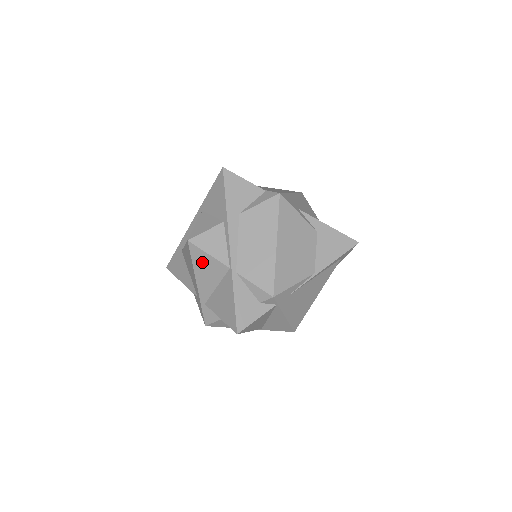
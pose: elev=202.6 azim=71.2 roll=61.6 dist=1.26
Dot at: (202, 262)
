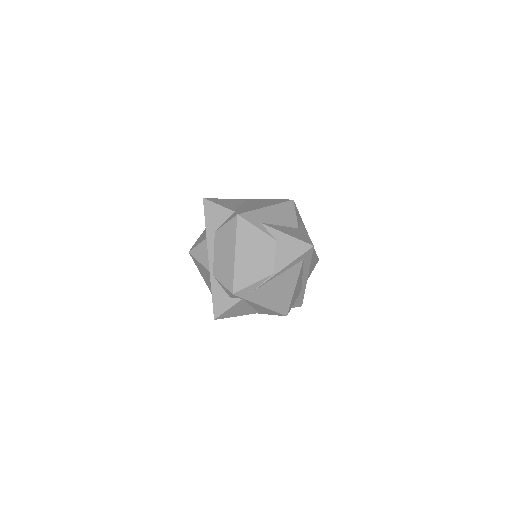
Dot at: (199, 267)
